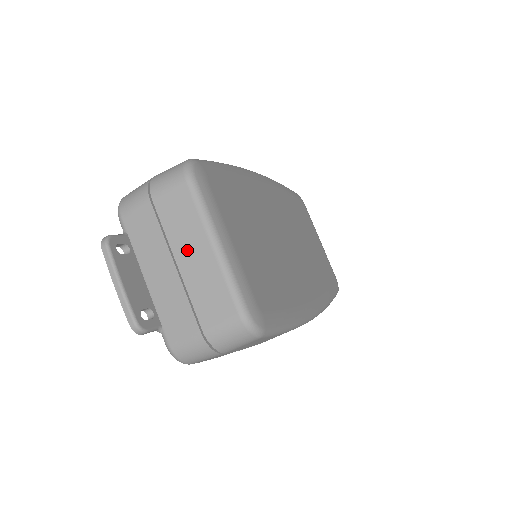
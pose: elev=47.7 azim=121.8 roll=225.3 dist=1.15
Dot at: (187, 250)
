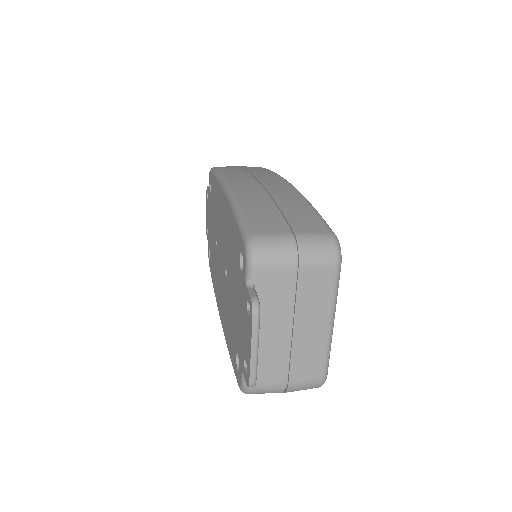
Dot at: (308, 321)
